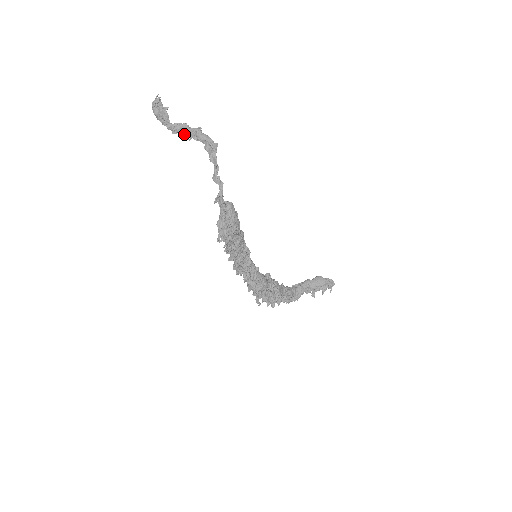
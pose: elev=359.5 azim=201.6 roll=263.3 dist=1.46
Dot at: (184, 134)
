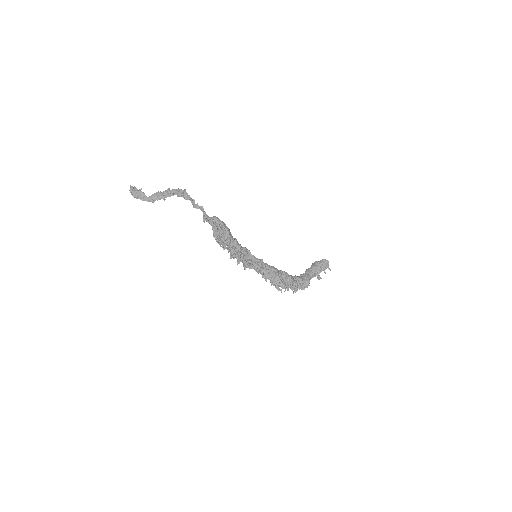
Dot at: (160, 198)
